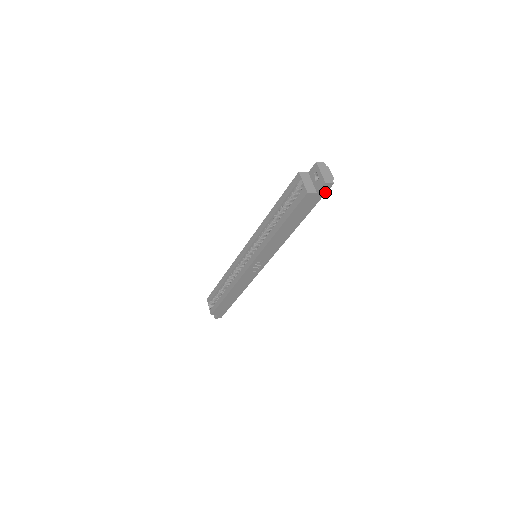
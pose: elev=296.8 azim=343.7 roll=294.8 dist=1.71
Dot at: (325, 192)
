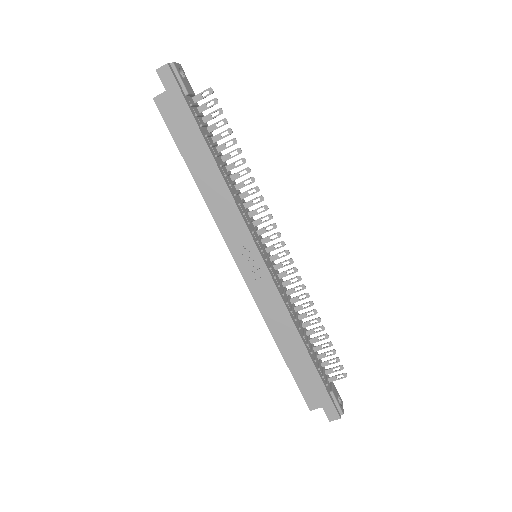
Dot at: (175, 83)
